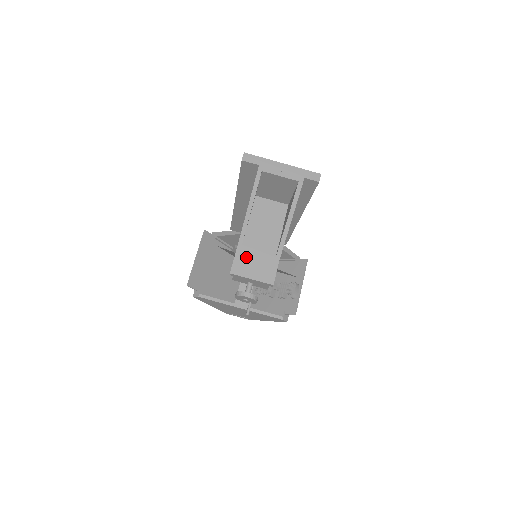
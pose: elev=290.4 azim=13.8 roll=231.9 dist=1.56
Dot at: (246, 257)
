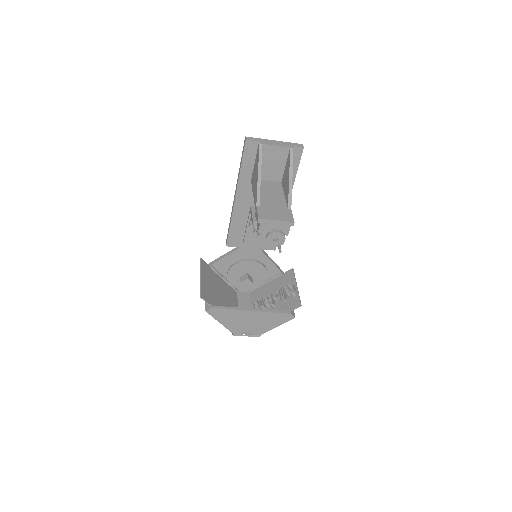
Dot at: (266, 209)
